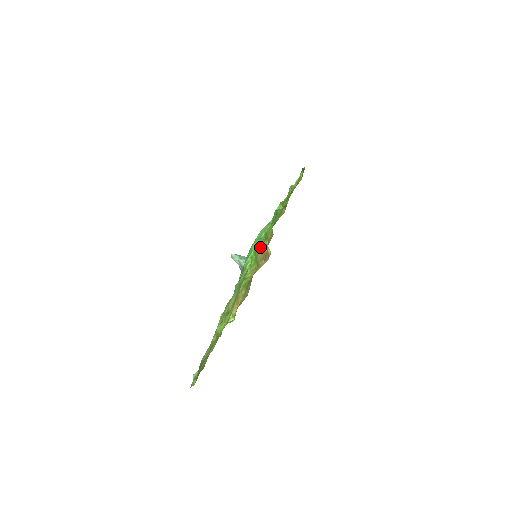
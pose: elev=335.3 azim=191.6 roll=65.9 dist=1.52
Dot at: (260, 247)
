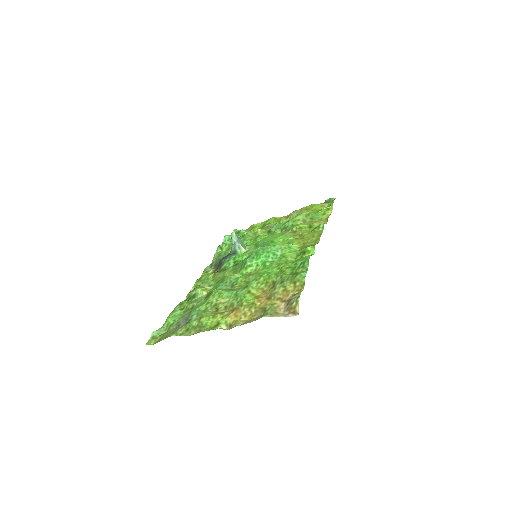
Dot at: (274, 269)
